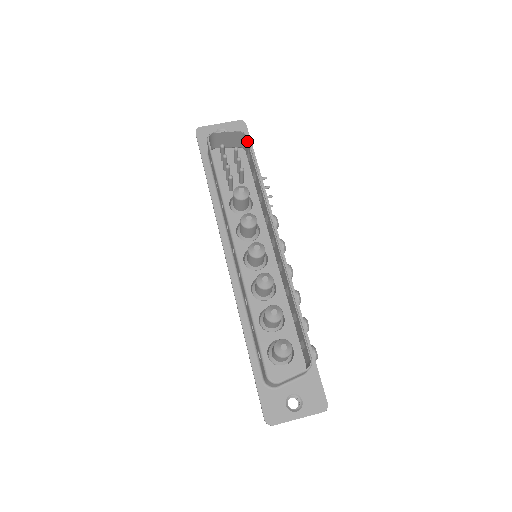
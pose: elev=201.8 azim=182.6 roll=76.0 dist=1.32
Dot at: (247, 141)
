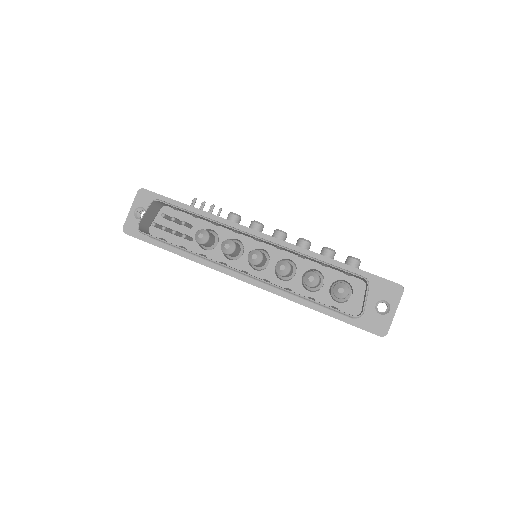
Dot at: occluded
